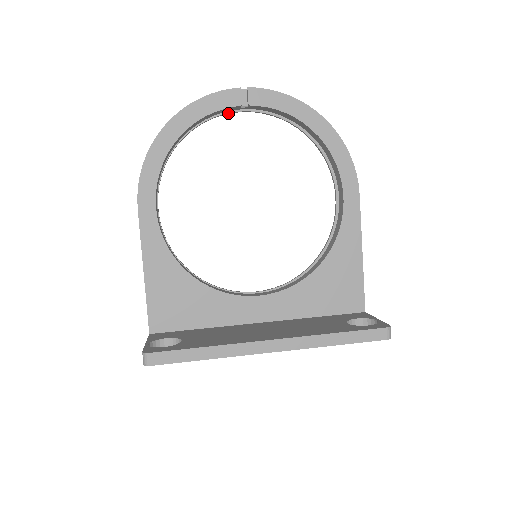
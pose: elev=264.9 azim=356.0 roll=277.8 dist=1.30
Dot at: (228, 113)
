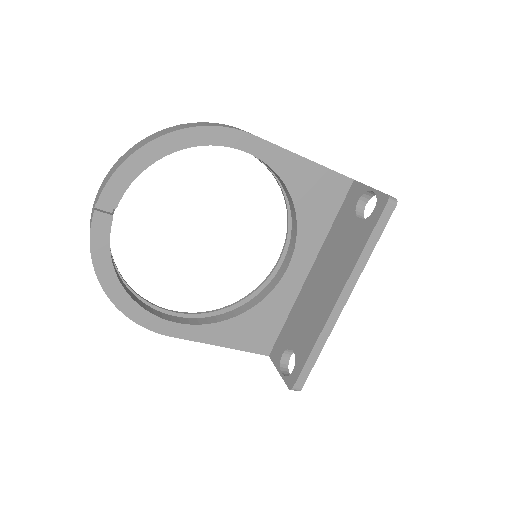
Dot at: occluded
